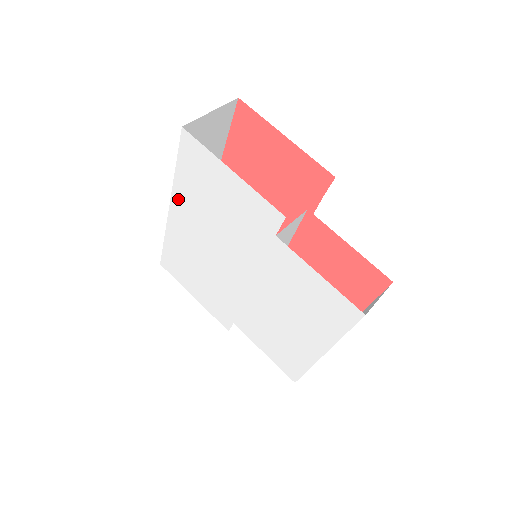
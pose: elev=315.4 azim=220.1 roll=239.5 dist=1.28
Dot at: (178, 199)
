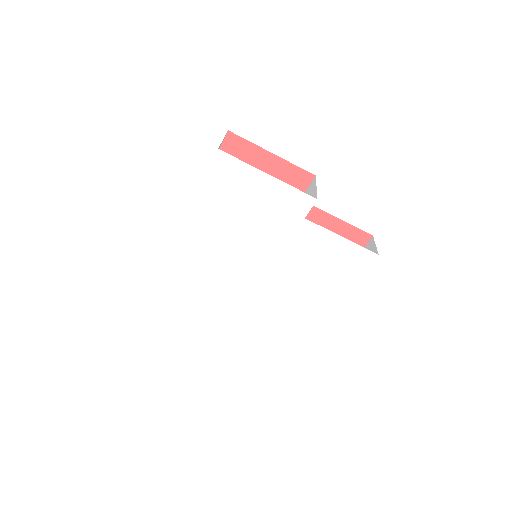
Dot at: (195, 219)
